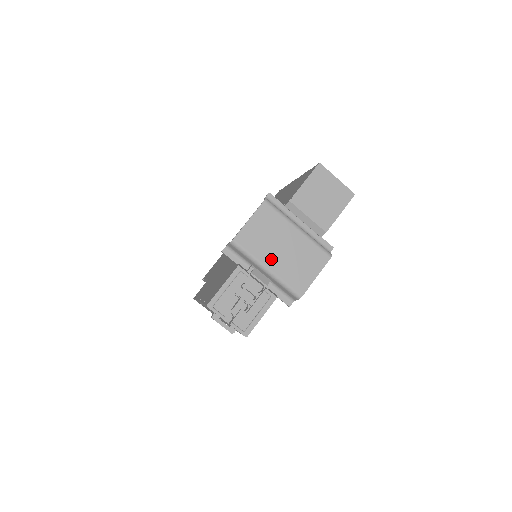
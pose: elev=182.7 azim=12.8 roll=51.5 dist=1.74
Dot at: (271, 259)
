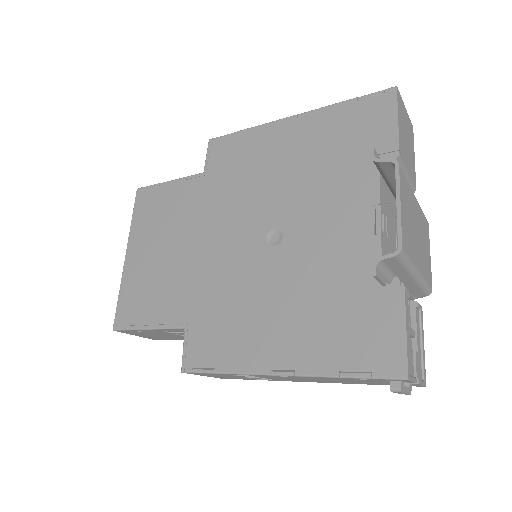
Dot at: (417, 256)
